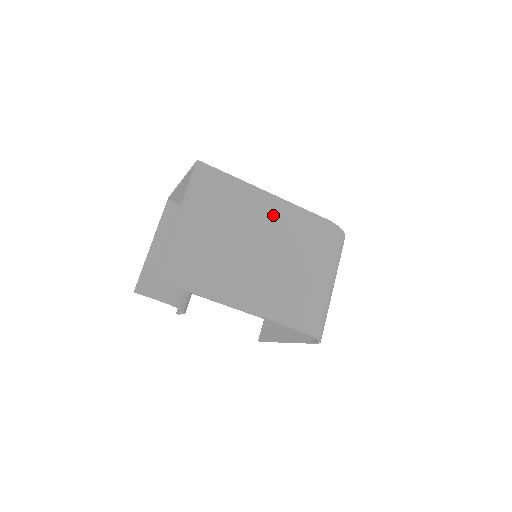
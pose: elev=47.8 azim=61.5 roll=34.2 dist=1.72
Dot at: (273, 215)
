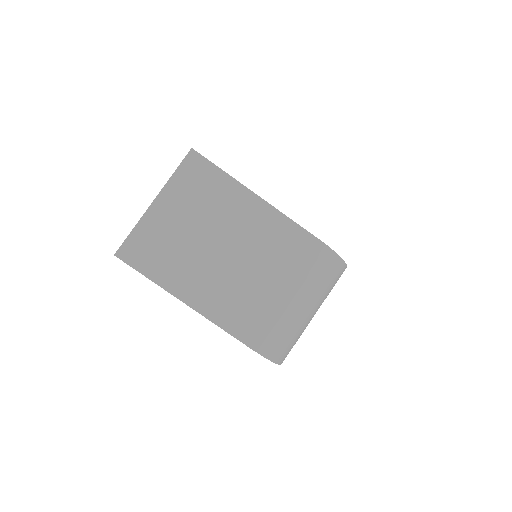
Dot at: (257, 222)
